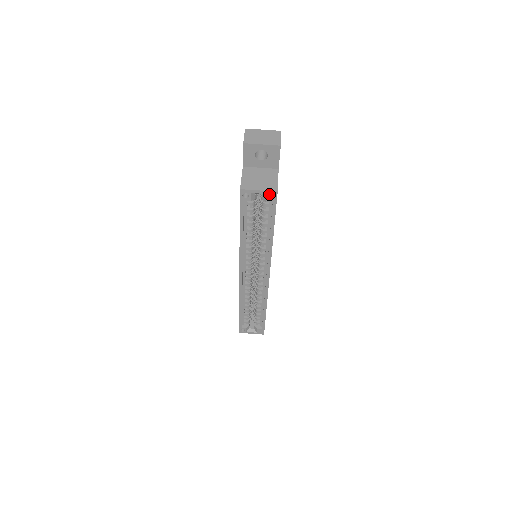
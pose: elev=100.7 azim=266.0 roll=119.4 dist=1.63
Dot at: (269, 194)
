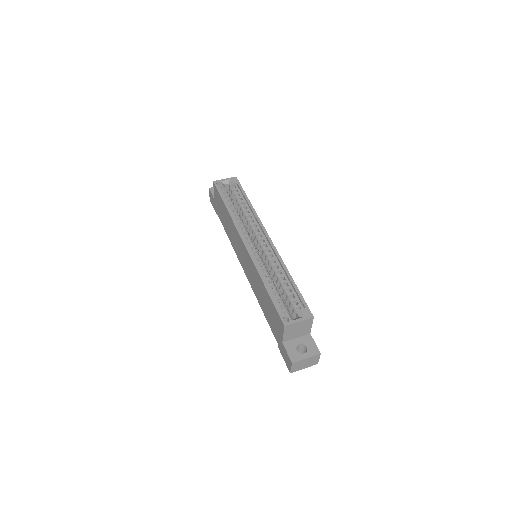
Dot at: (232, 179)
